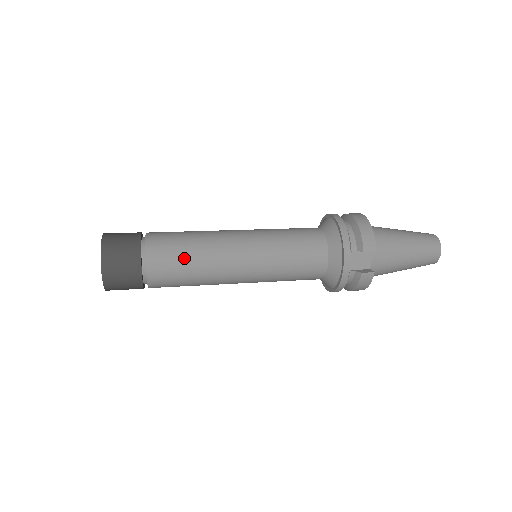
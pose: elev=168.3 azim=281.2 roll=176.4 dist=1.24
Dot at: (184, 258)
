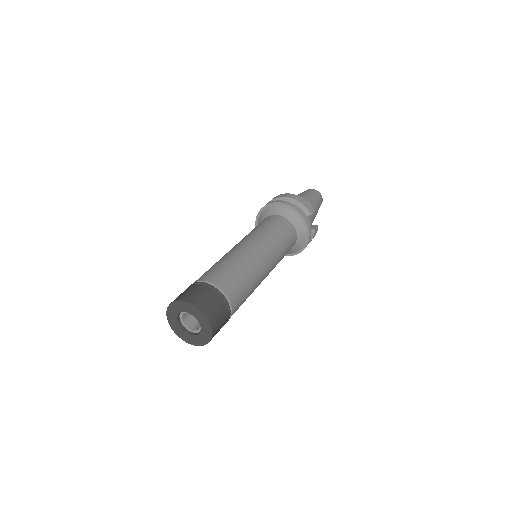
Dot at: (243, 280)
